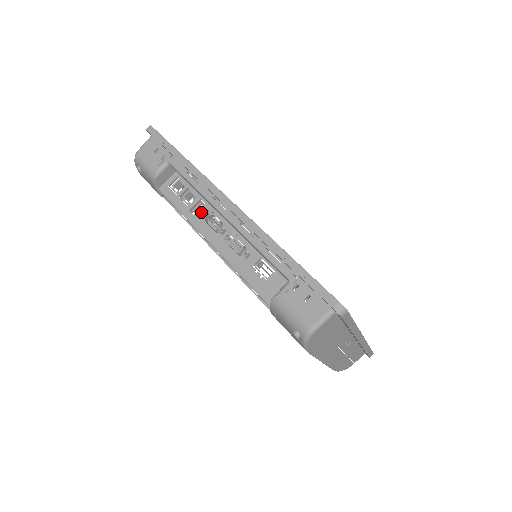
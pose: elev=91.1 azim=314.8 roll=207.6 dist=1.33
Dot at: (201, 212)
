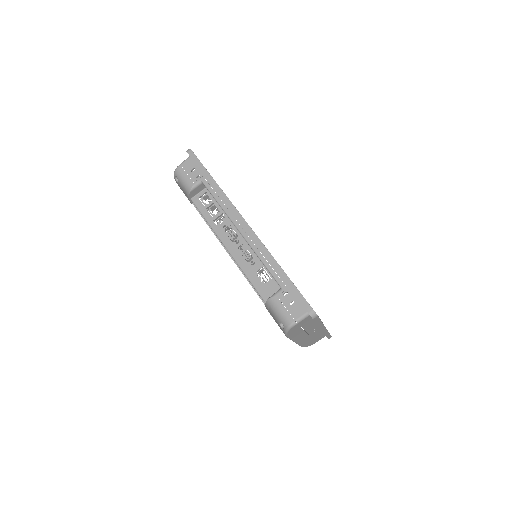
Dot at: (222, 224)
